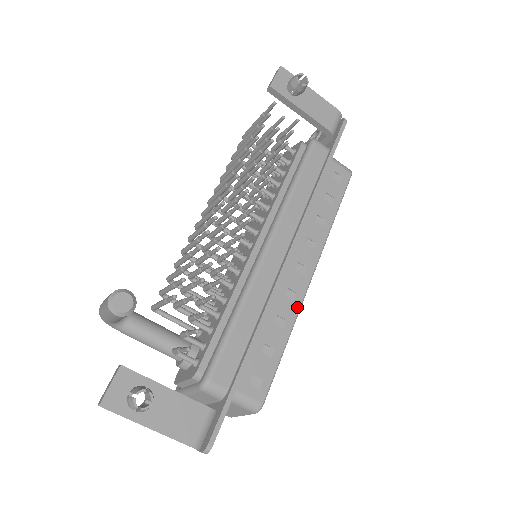
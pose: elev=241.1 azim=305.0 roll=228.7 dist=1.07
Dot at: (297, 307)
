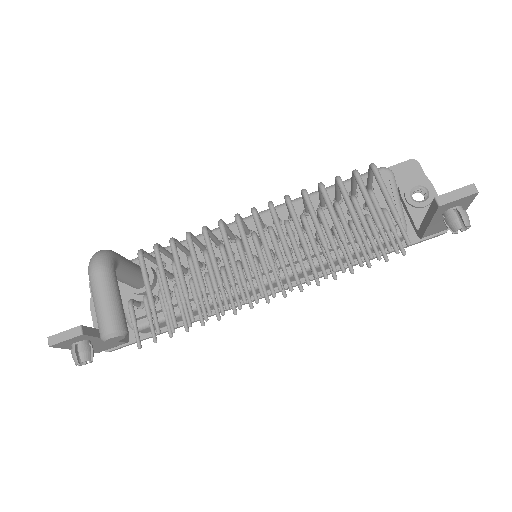
Dot at: occluded
